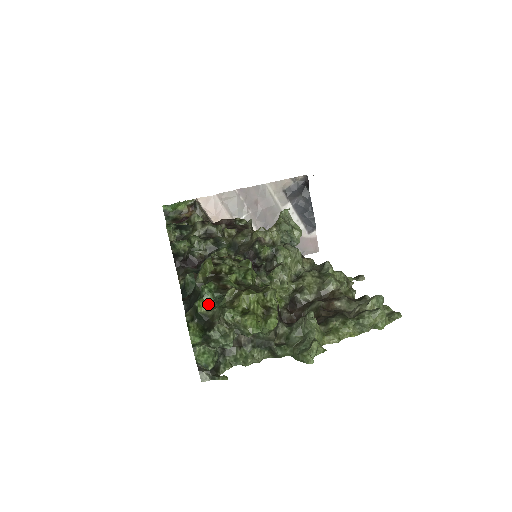
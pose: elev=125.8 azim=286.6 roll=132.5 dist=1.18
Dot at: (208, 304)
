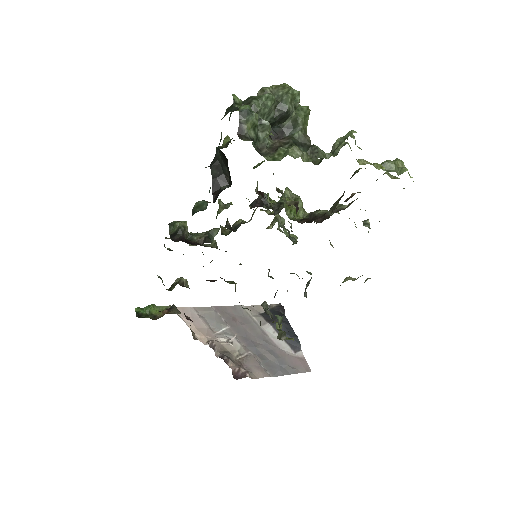
Dot at: occluded
